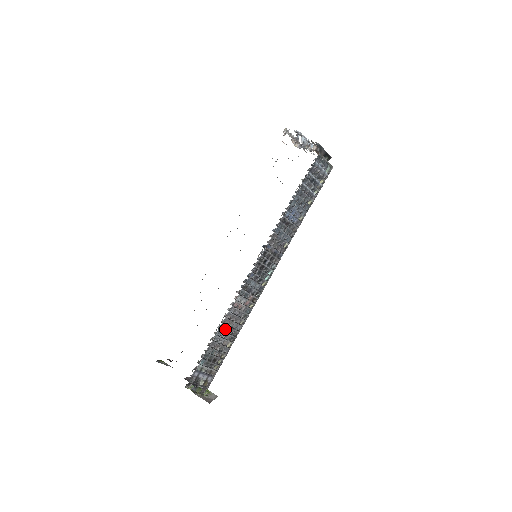
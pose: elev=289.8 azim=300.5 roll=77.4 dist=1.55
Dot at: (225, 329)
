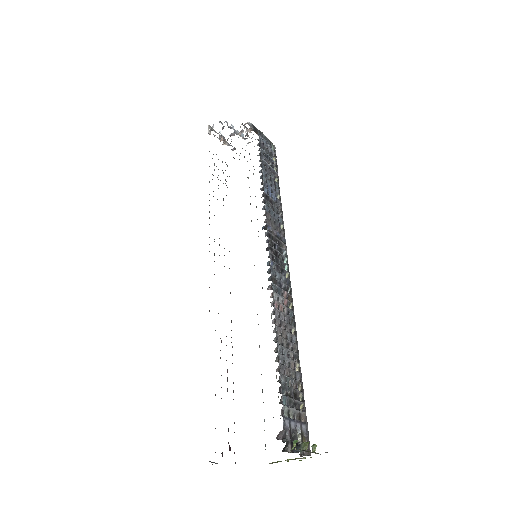
Dot at: (283, 343)
